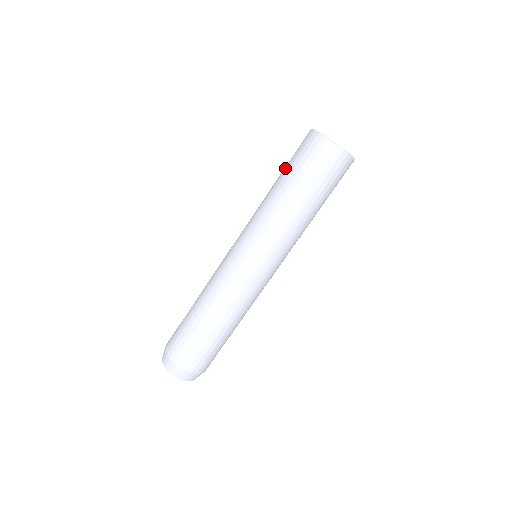
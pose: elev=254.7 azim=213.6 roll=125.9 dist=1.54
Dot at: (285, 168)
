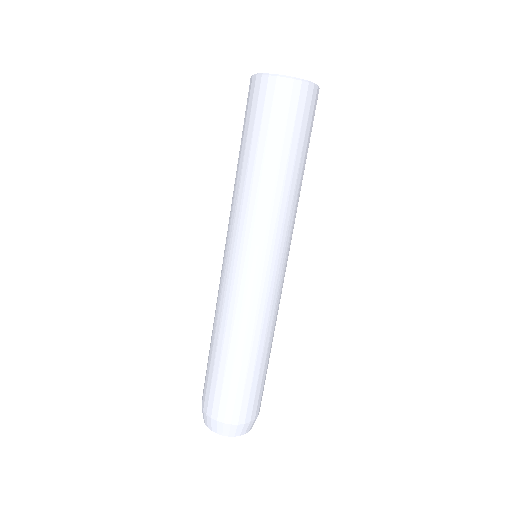
Dot at: (244, 137)
